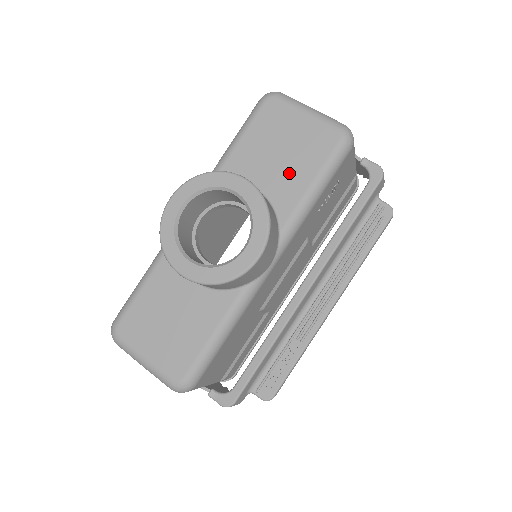
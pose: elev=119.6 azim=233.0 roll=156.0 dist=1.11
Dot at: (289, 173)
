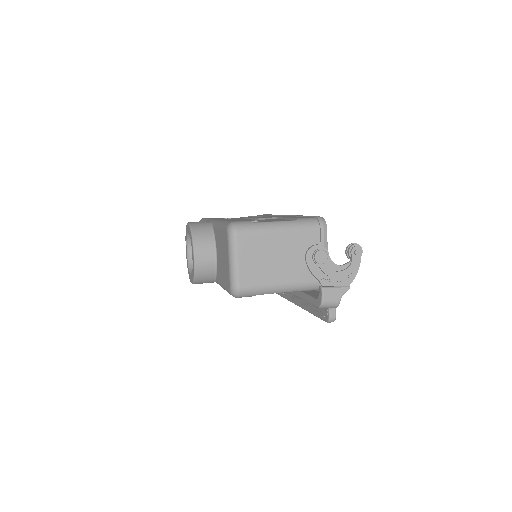
Dot at: (221, 269)
